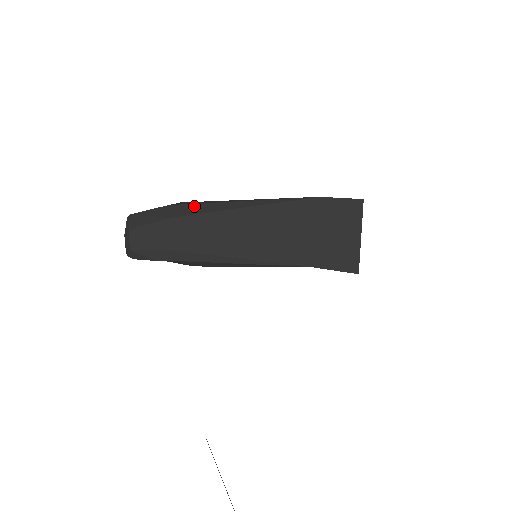
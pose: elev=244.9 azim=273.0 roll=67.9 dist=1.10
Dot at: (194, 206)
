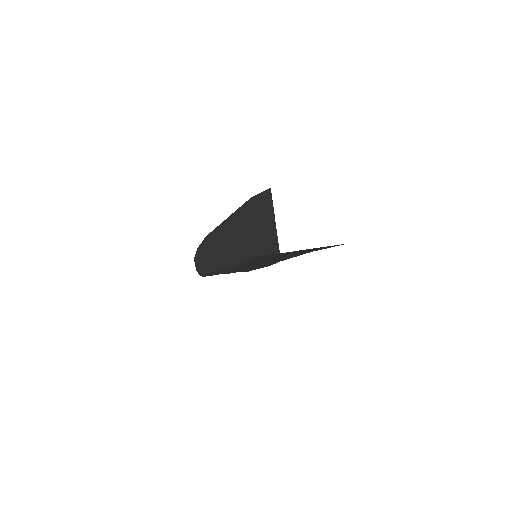
Dot at: (211, 232)
